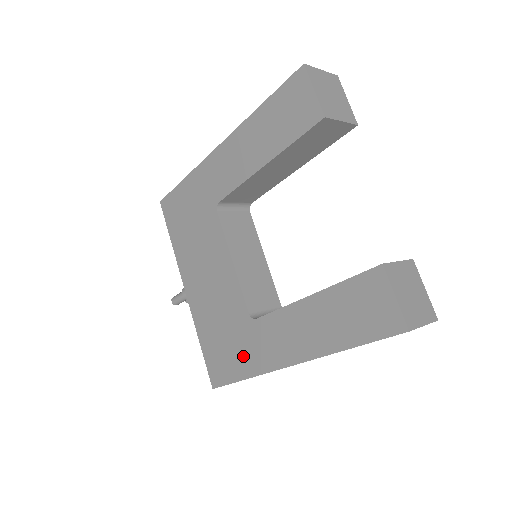
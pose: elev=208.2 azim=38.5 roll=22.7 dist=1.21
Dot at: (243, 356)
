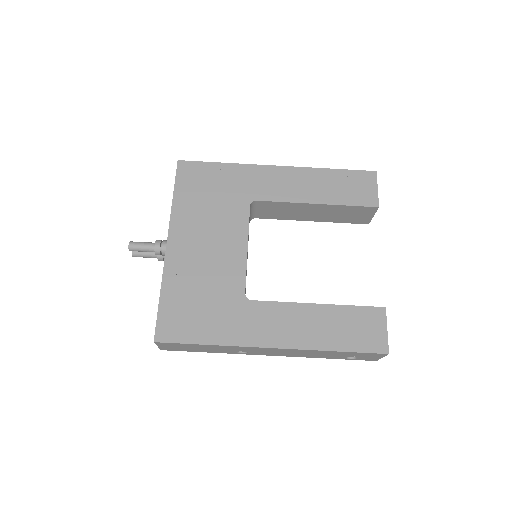
Dot at: (218, 324)
